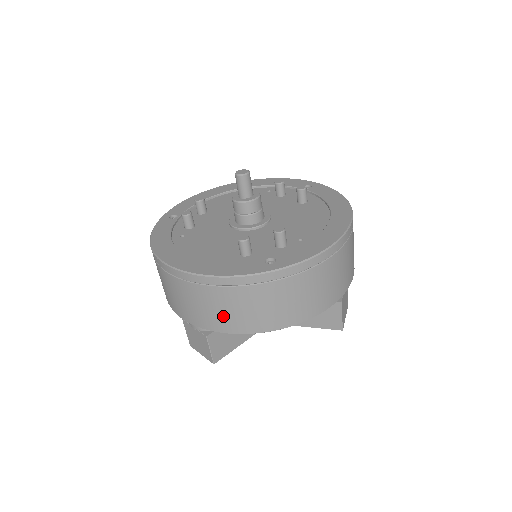
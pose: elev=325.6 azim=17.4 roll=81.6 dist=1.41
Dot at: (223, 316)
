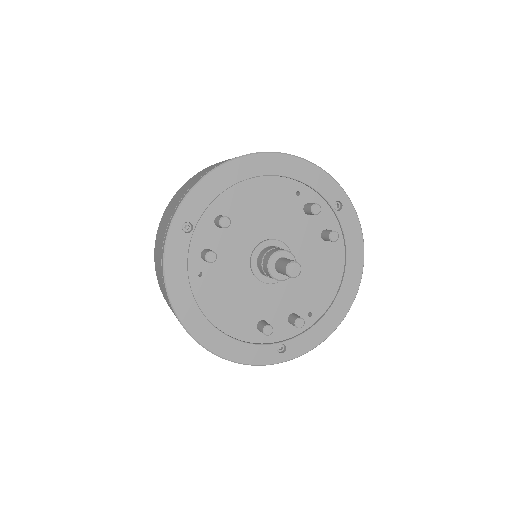
Dot at: occluded
